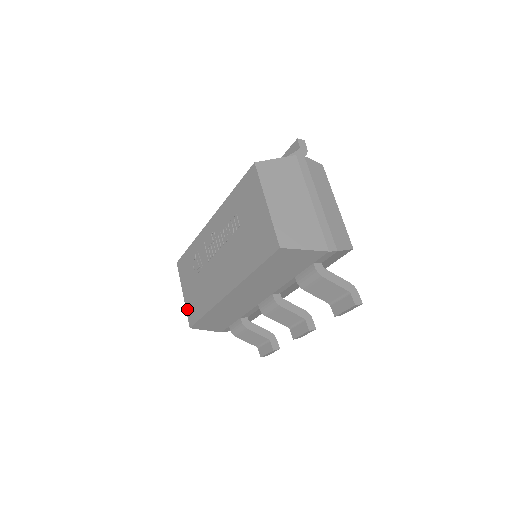
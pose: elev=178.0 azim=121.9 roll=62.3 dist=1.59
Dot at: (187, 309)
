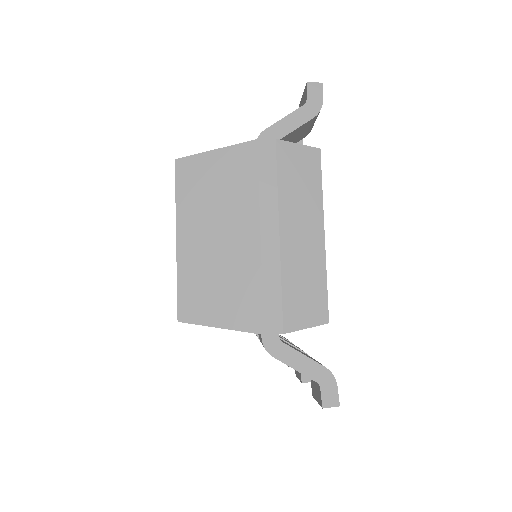
Dot at: occluded
